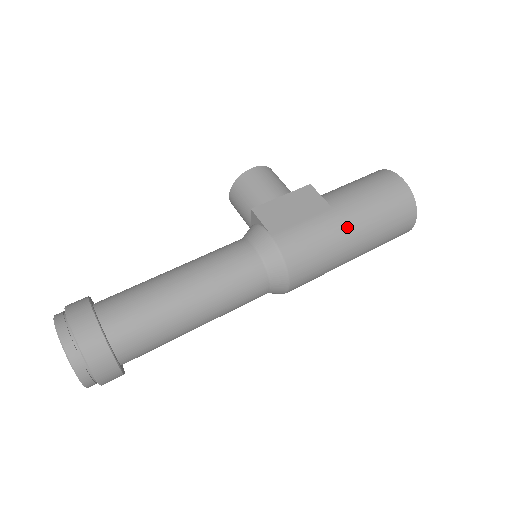
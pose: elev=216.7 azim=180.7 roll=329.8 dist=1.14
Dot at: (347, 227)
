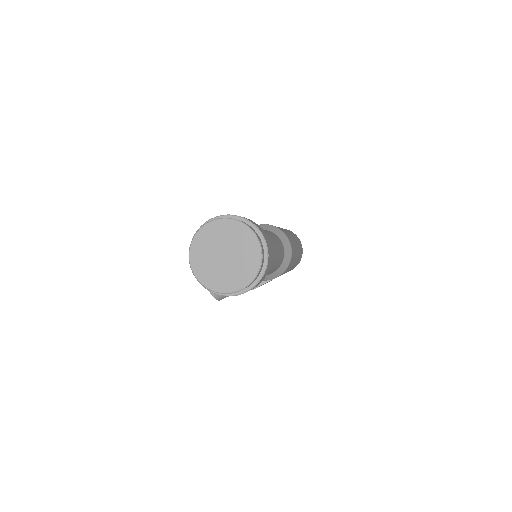
Dot at: occluded
